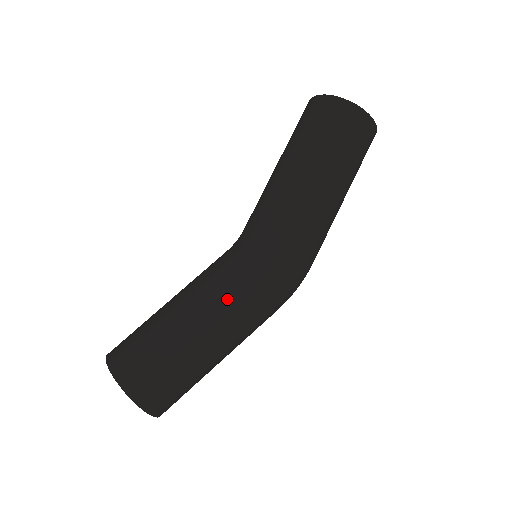
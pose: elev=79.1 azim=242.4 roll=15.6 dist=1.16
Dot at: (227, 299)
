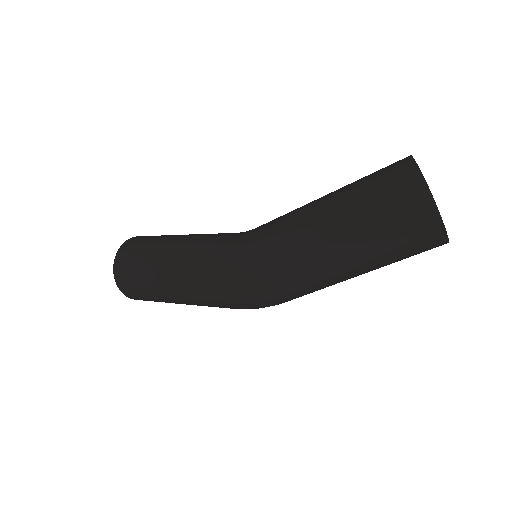
Dot at: (192, 255)
